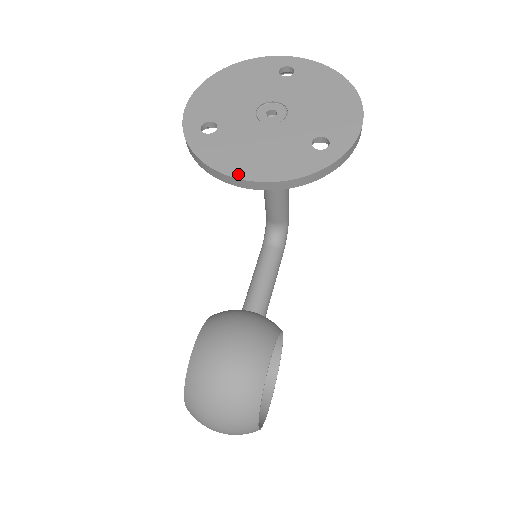
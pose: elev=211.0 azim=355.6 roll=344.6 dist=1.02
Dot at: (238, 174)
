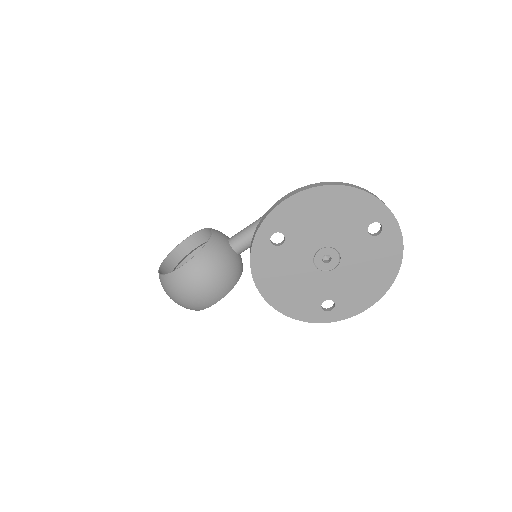
Dot at: (263, 291)
